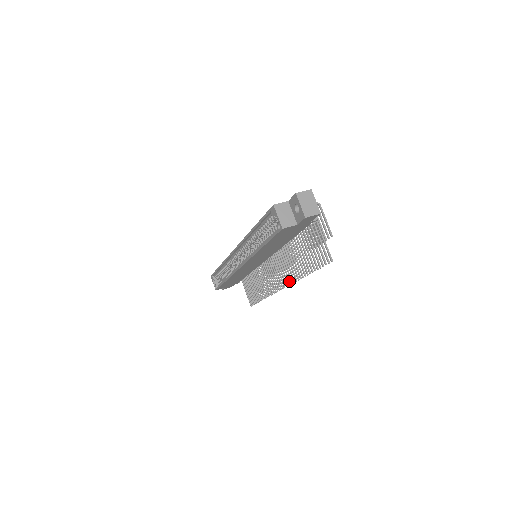
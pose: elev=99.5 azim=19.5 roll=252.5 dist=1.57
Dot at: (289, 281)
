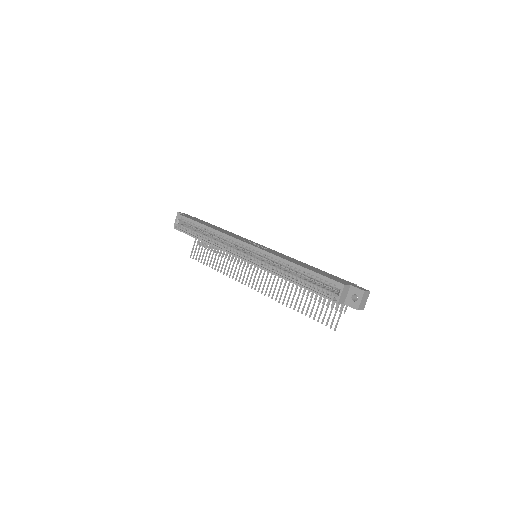
Dot at: (269, 294)
